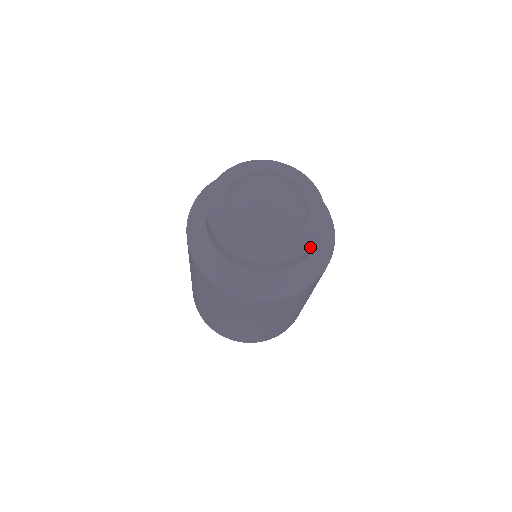
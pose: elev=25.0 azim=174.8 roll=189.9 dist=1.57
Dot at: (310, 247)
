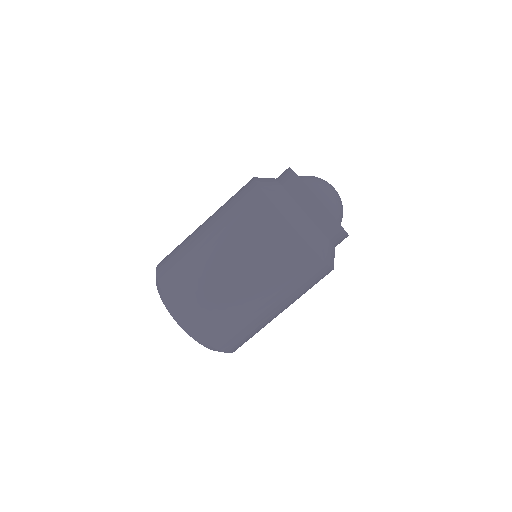
Dot at: (338, 222)
